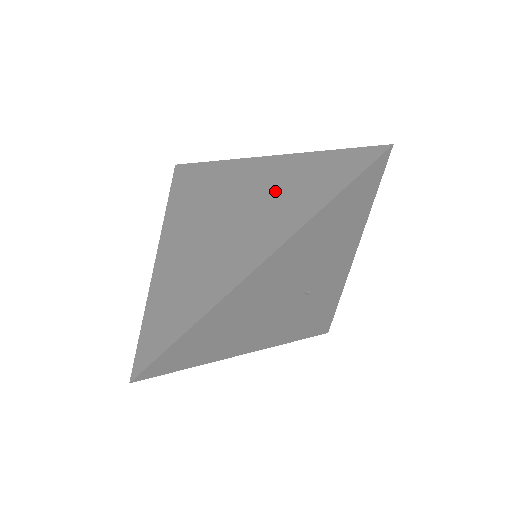
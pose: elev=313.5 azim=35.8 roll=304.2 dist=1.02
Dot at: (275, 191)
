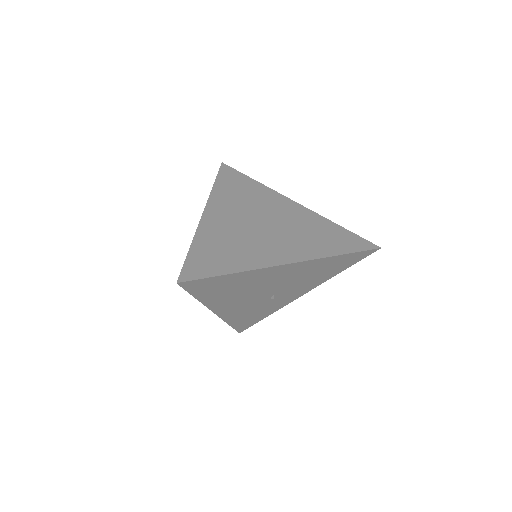
Dot at: (304, 228)
